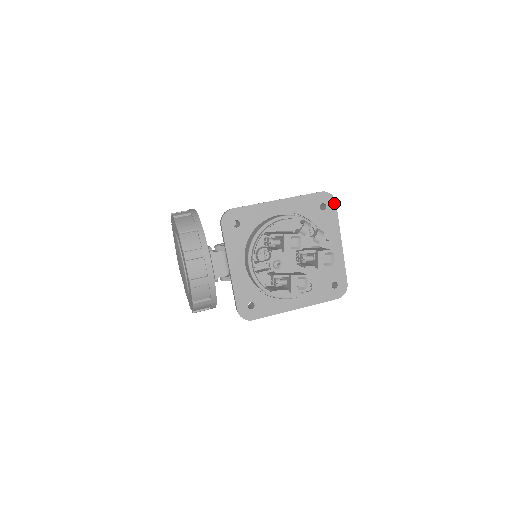
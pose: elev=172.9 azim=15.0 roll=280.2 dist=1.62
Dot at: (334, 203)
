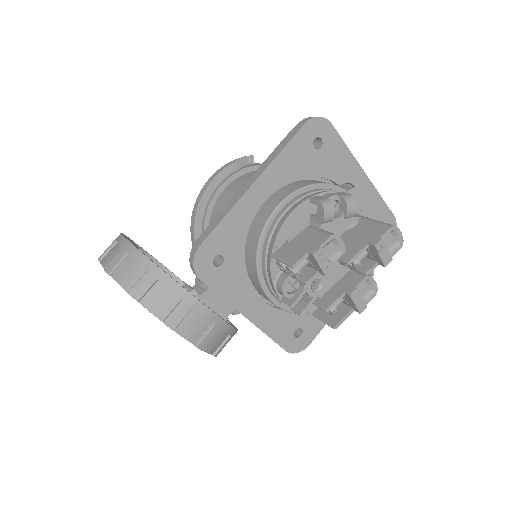
Dot at: (329, 126)
